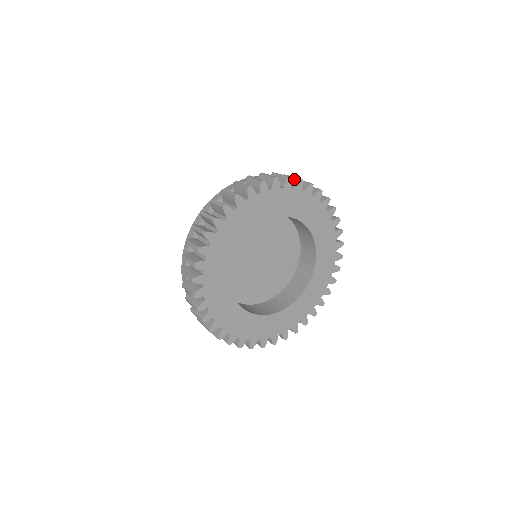
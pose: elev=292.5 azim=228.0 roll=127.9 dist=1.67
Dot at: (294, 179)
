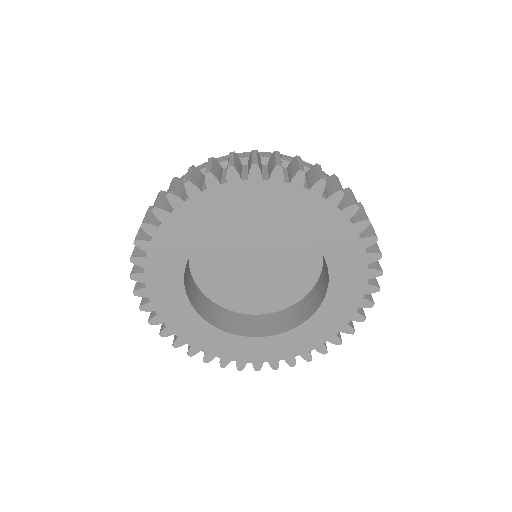
Dot at: (351, 199)
